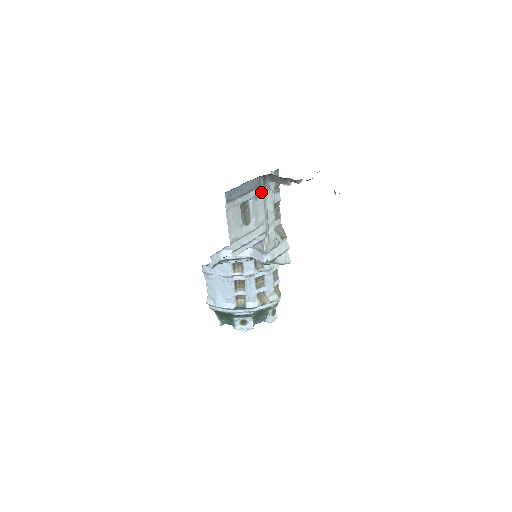
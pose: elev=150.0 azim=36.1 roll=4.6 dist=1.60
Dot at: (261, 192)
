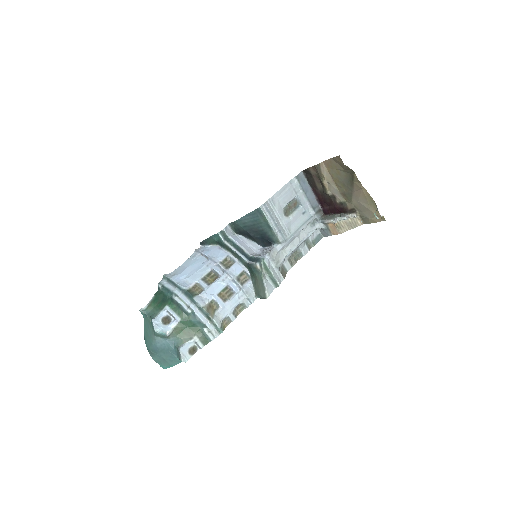
Dot at: (309, 215)
